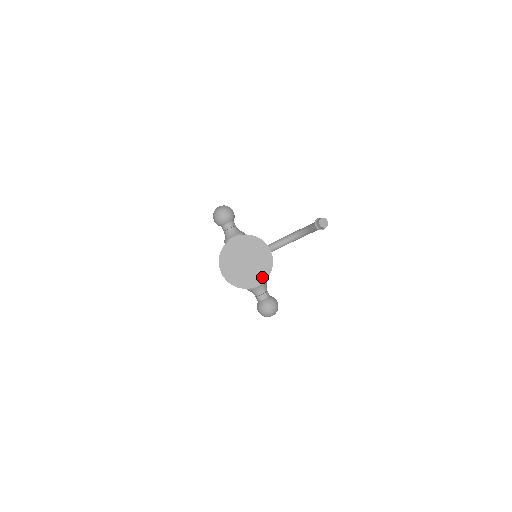
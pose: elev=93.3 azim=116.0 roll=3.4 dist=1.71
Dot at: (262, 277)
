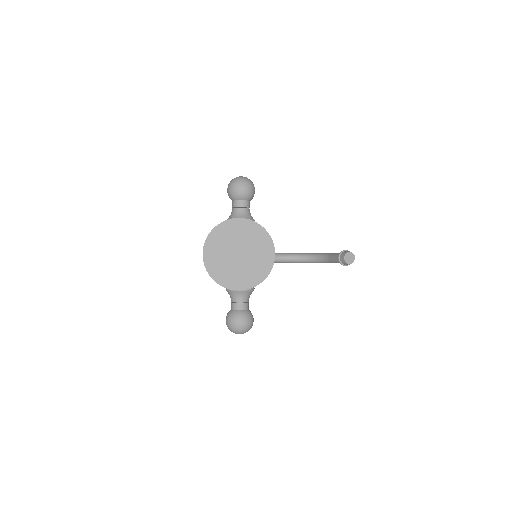
Dot at: (249, 282)
